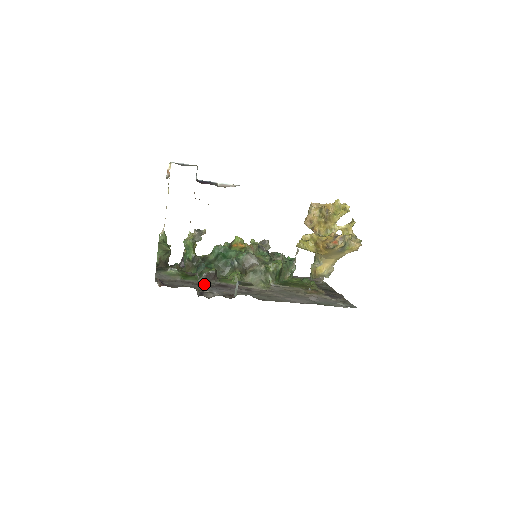
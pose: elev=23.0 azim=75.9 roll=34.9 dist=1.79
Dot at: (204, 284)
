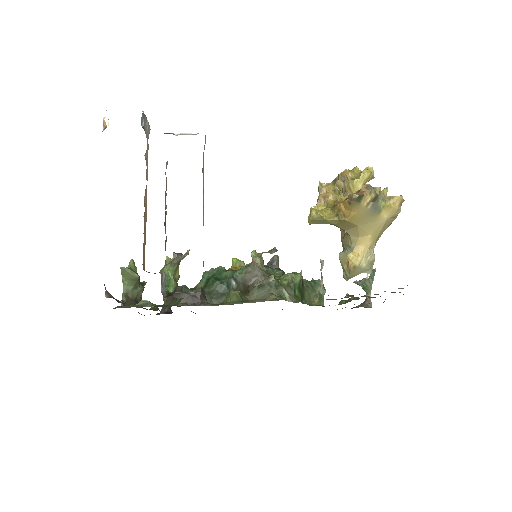
Dot at: occluded
